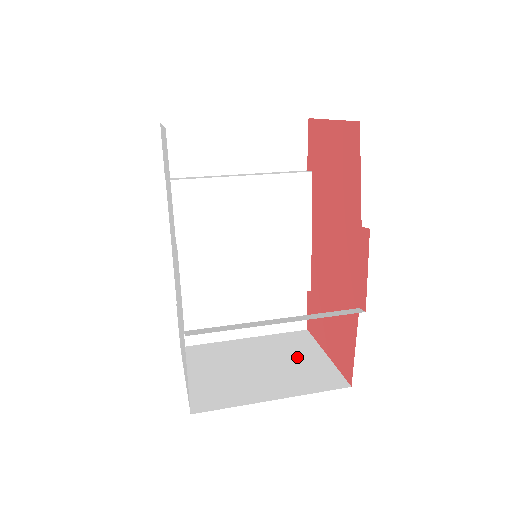
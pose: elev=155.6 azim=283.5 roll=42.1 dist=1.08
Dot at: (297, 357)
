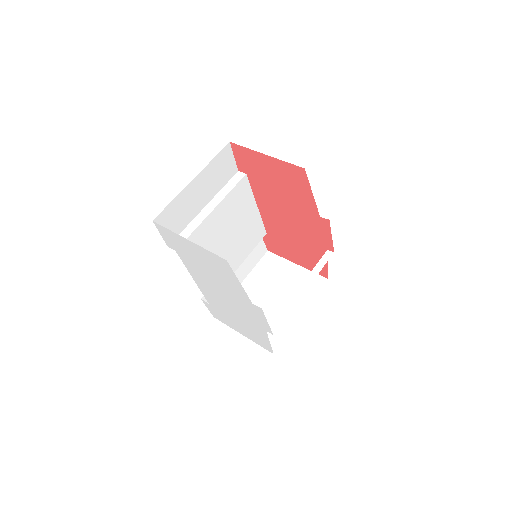
Dot at: (284, 277)
